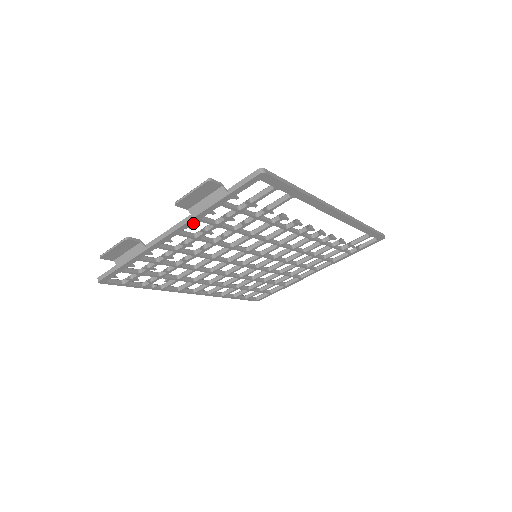
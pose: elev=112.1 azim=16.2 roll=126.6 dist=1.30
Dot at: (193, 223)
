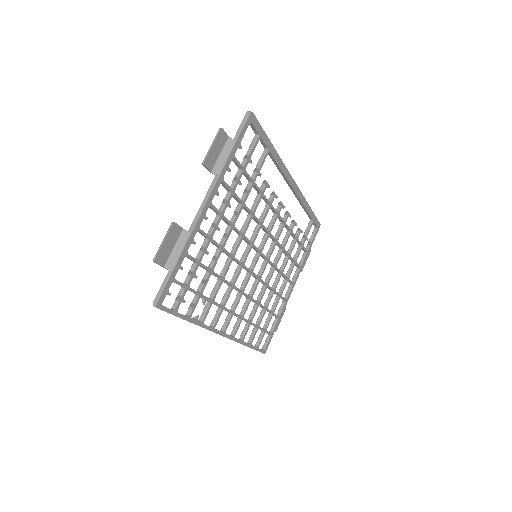
Dot at: occluded
